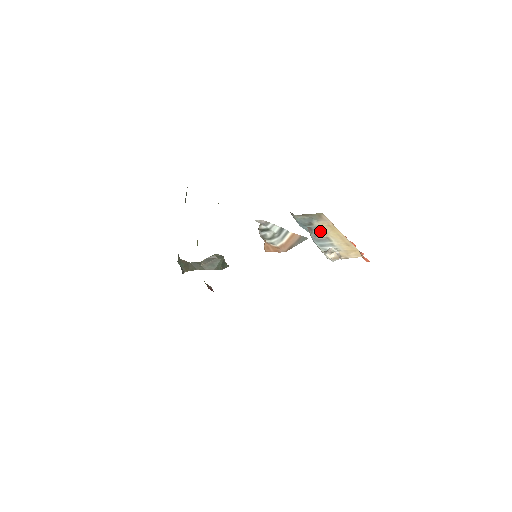
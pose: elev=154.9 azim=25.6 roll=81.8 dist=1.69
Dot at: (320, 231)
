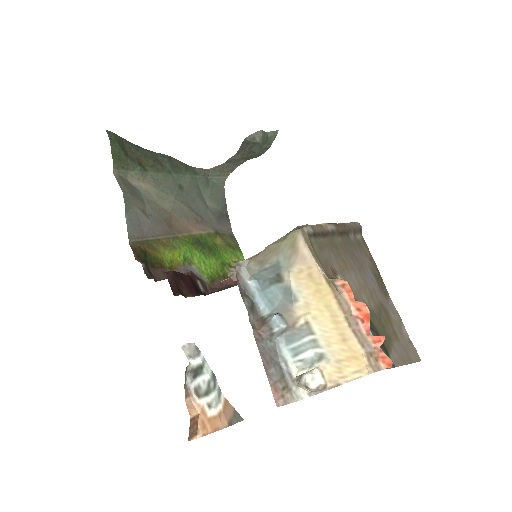
Dot at: (293, 306)
